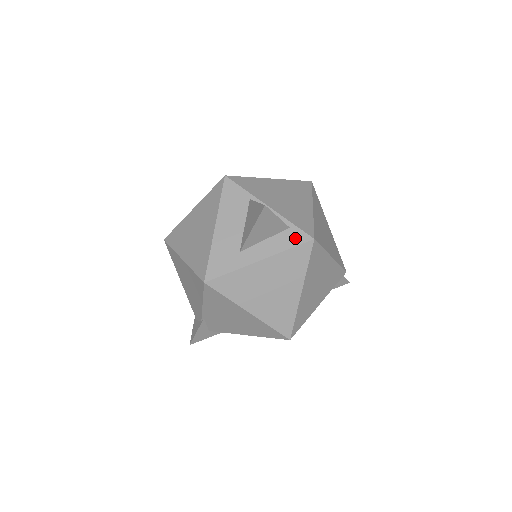
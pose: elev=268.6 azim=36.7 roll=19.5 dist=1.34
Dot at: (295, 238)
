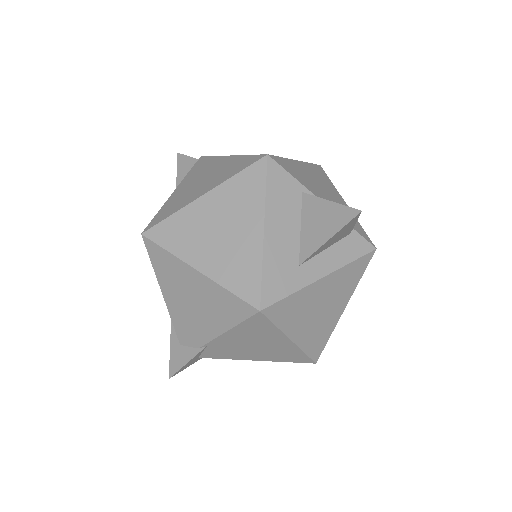
Dot at: (358, 247)
